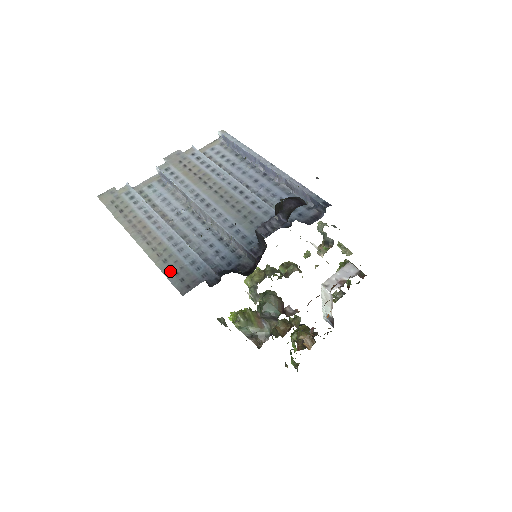
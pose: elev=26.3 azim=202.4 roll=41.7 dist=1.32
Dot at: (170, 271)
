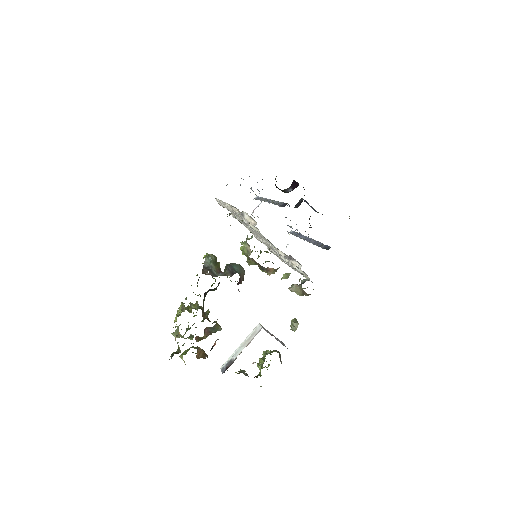
Dot at: occluded
